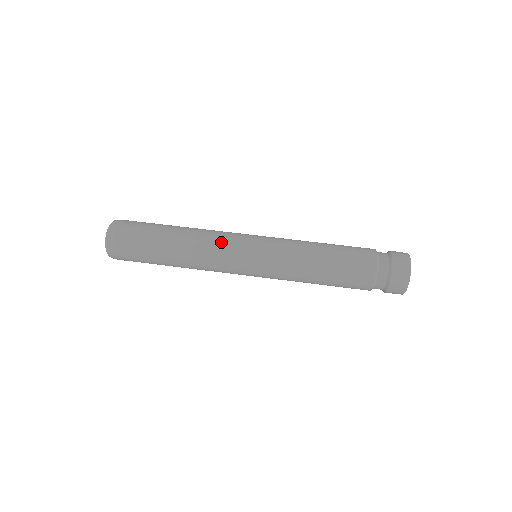
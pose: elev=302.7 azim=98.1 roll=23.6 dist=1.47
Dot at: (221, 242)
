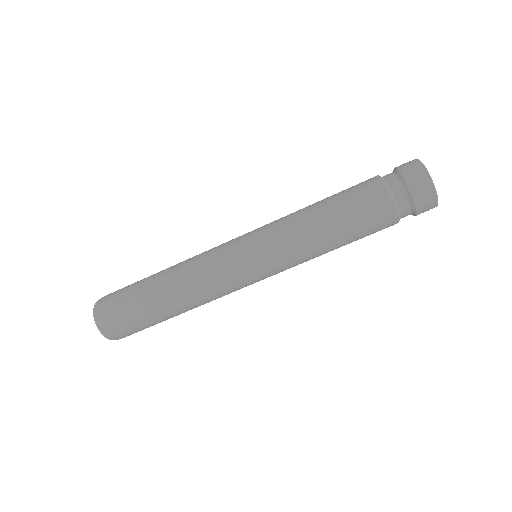
Dot at: (210, 264)
